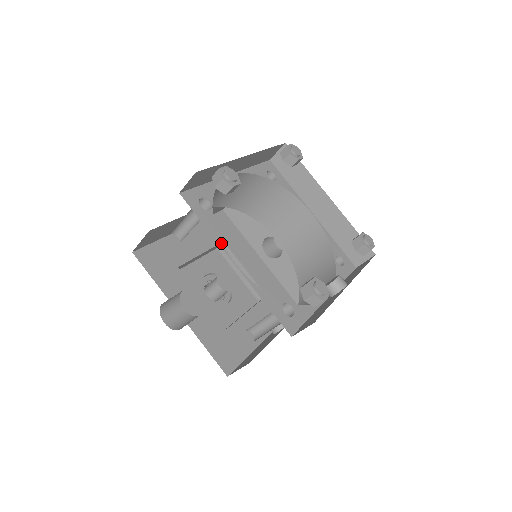
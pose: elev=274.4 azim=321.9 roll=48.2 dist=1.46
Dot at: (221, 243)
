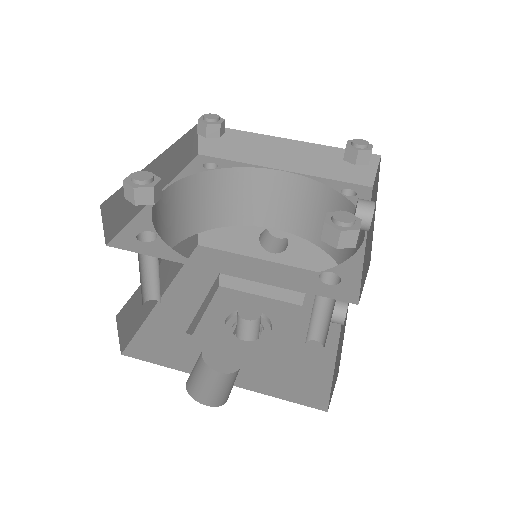
Dot at: (193, 263)
